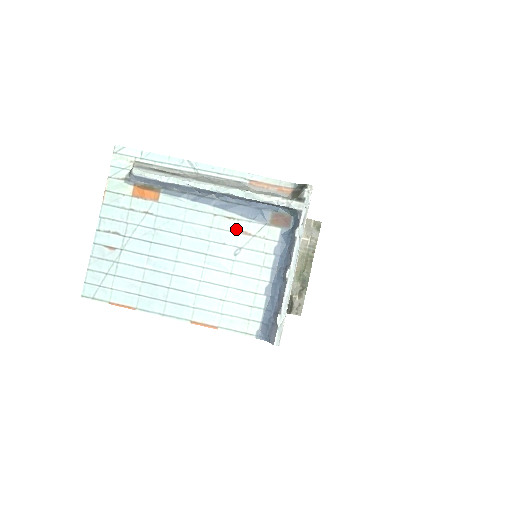
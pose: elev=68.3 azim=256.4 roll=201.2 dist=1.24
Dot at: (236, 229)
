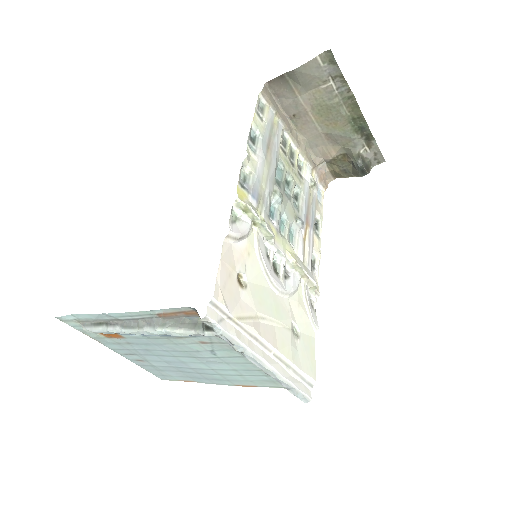
Dot at: (193, 342)
